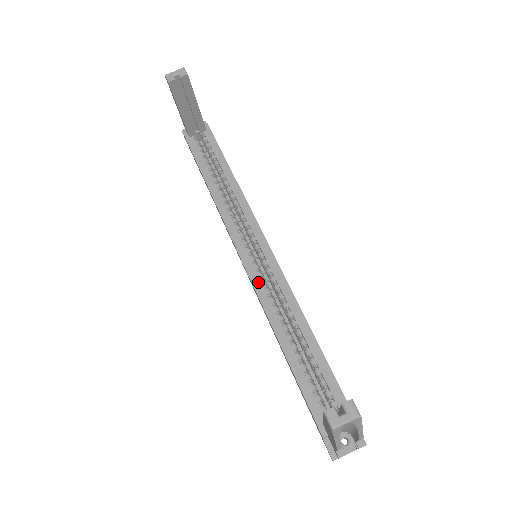
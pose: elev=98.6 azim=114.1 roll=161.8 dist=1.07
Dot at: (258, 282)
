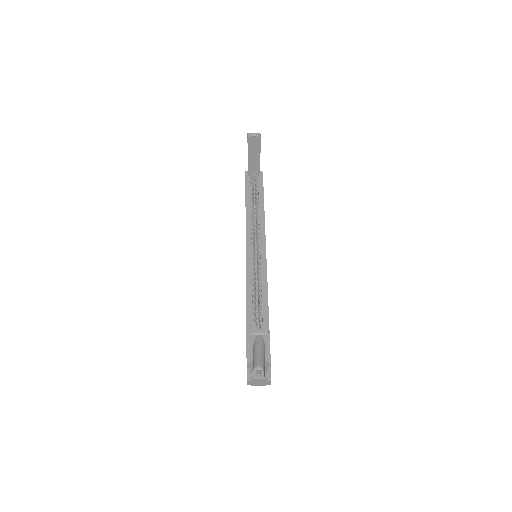
Dot at: (250, 269)
